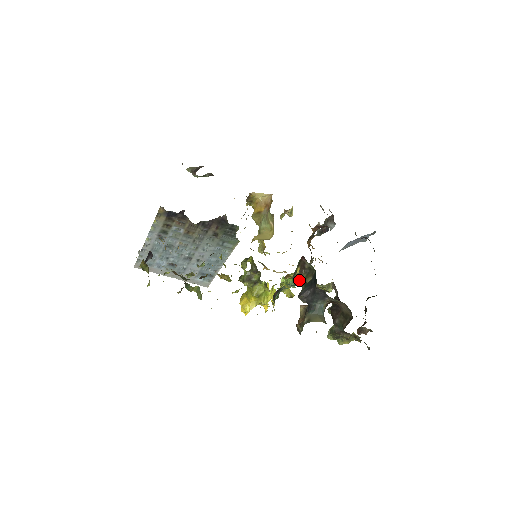
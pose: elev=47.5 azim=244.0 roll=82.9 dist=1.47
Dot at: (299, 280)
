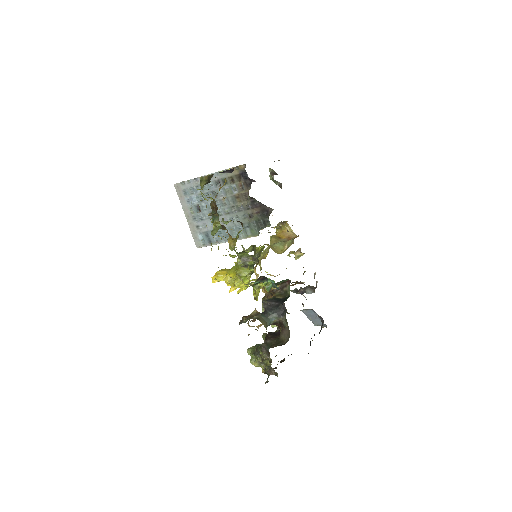
Dot at: (267, 296)
